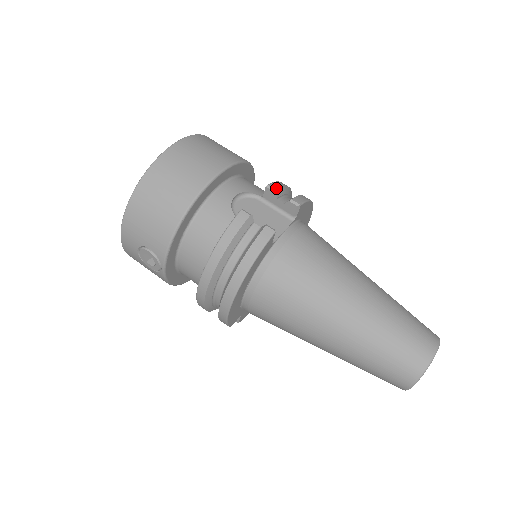
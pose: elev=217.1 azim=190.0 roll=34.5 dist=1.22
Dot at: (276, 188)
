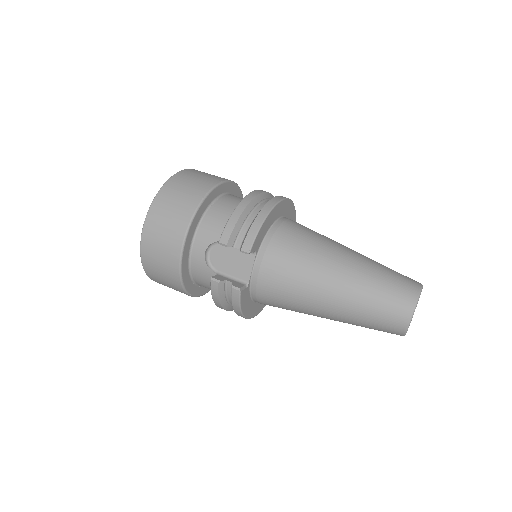
Dot at: (226, 242)
